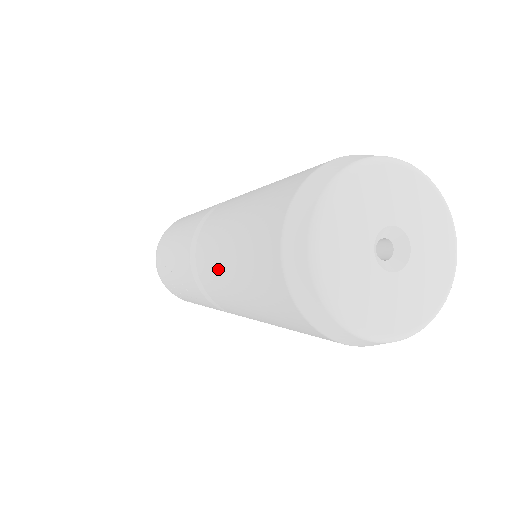
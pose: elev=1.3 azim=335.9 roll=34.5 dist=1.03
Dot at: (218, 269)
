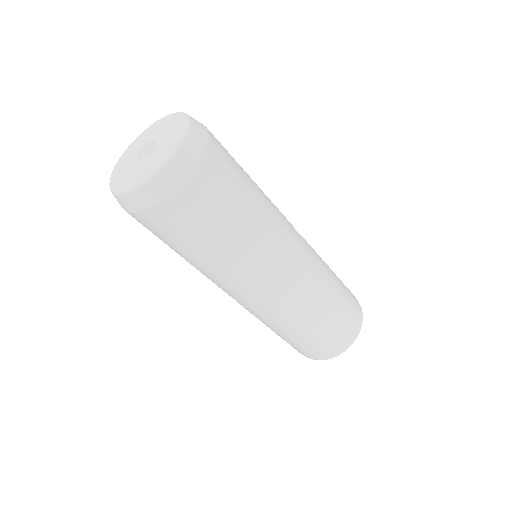
Dot at: occluded
